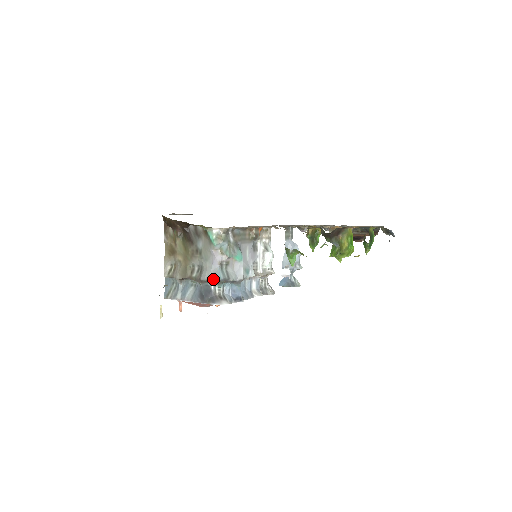
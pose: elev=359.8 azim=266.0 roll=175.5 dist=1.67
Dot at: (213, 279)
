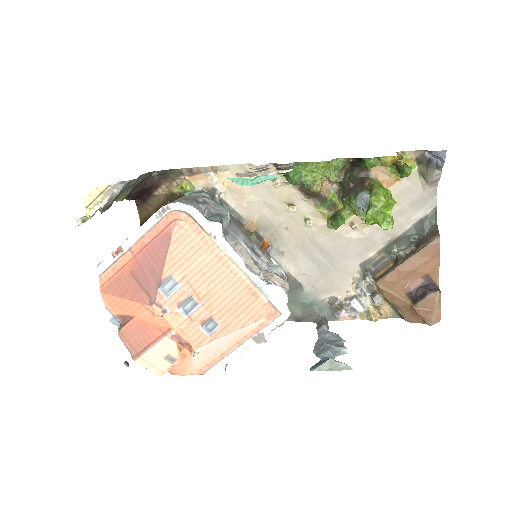
Dot at: (179, 198)
